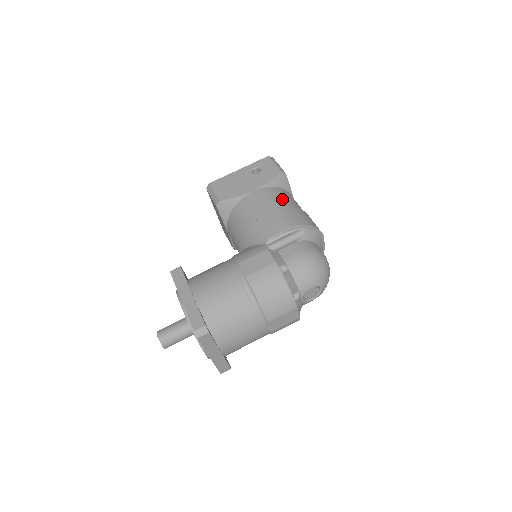
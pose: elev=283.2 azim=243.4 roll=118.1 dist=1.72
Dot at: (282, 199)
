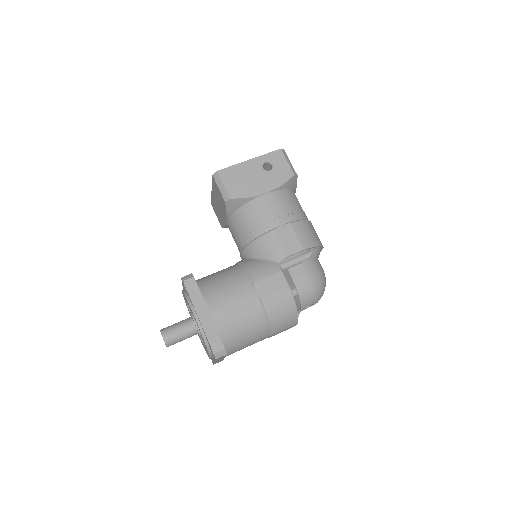
Dot at: (293, 208)
